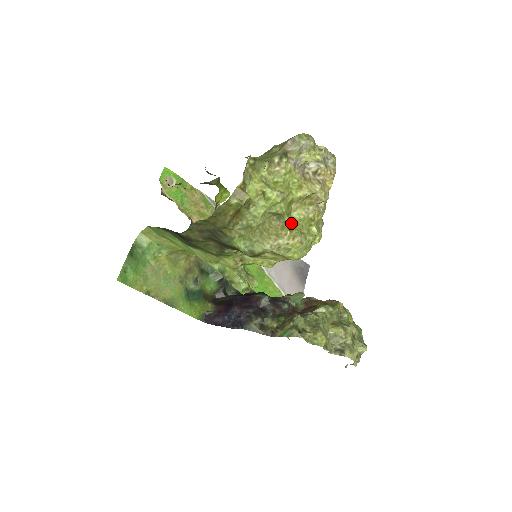
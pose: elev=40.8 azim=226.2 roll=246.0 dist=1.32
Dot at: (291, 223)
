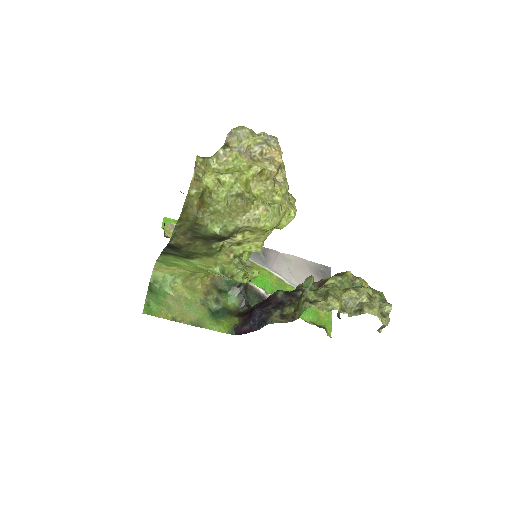
Dot at: (253, 198)
